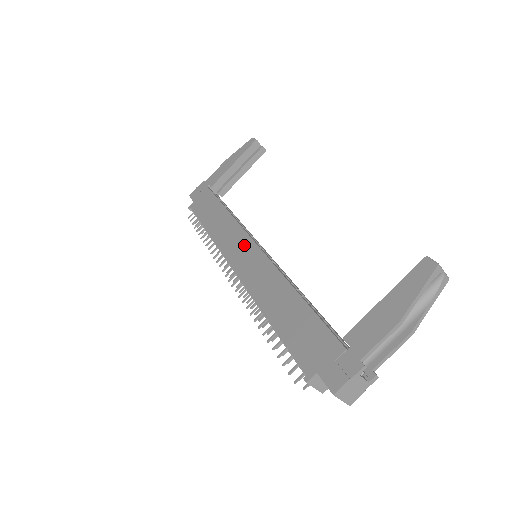
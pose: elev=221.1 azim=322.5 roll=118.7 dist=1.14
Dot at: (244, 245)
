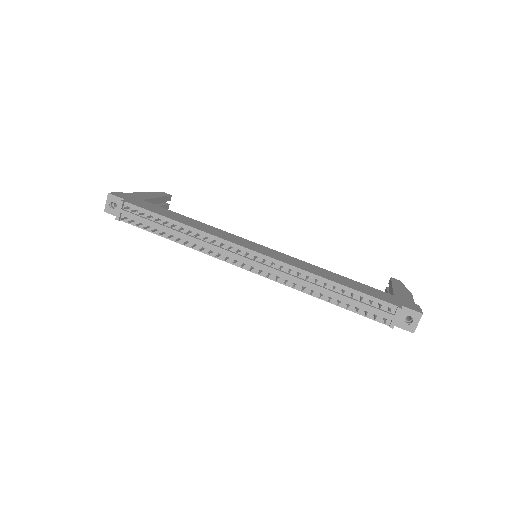
Dot at: (250, 243)
